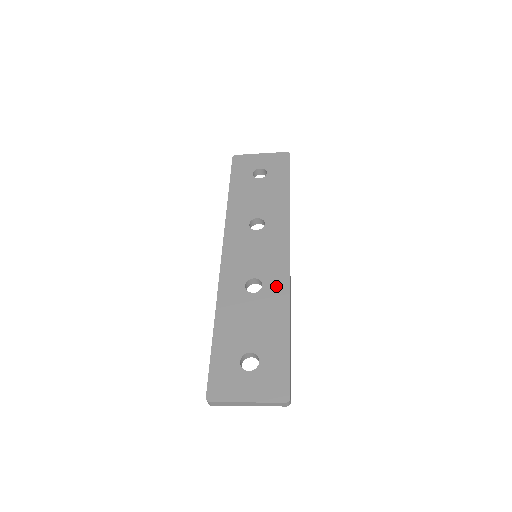
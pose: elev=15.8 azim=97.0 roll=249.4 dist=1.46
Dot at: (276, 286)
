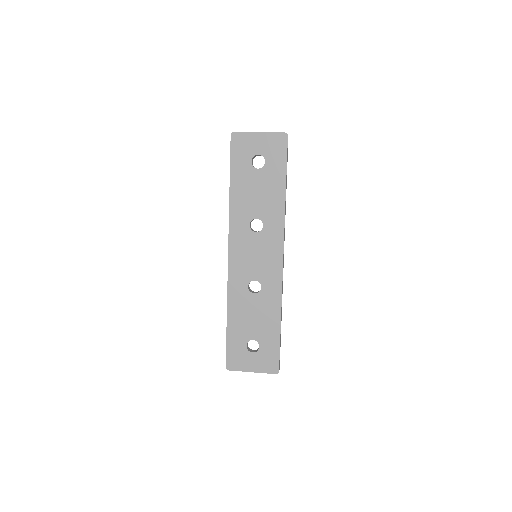
Dot at: (272, 289)
